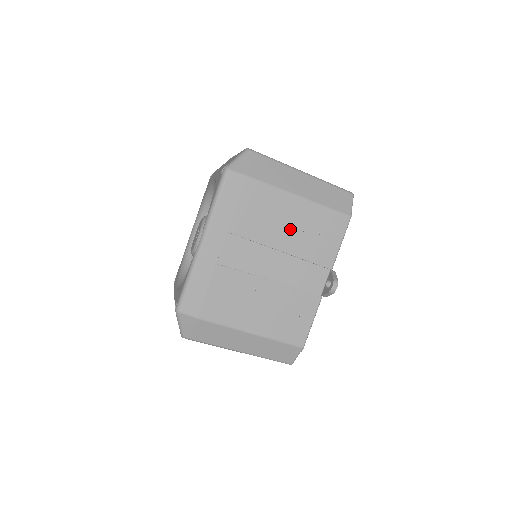
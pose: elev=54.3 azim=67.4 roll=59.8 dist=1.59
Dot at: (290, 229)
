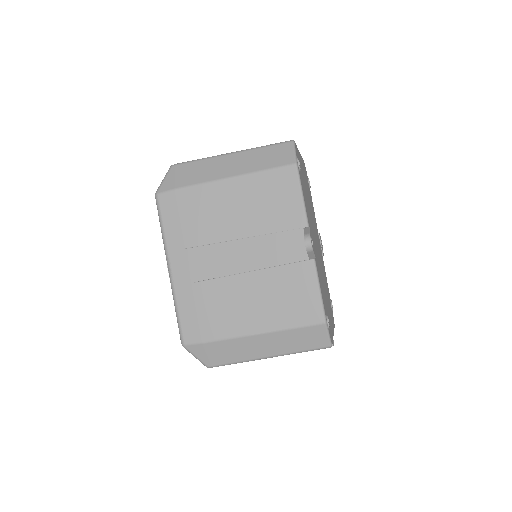
Dot at: (241, 212)
